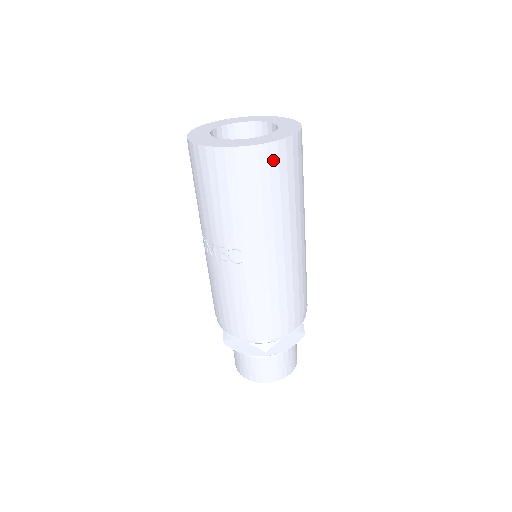
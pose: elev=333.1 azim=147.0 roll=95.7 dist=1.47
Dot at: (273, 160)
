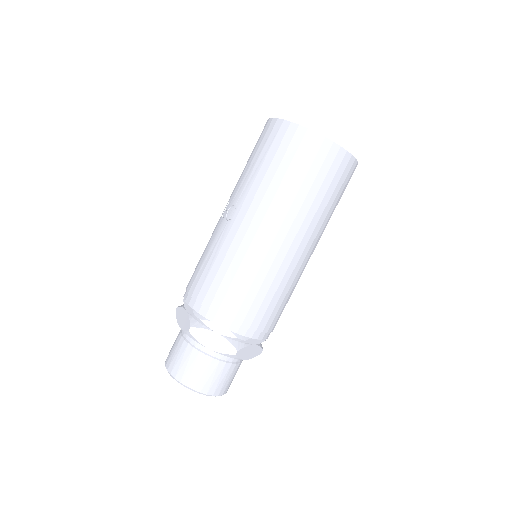
Dot at: (304, 145)
